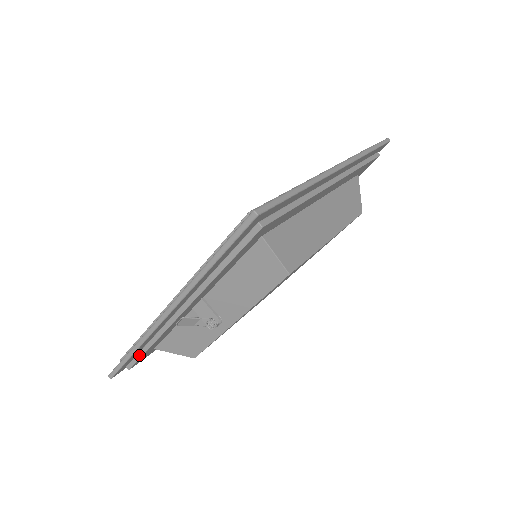
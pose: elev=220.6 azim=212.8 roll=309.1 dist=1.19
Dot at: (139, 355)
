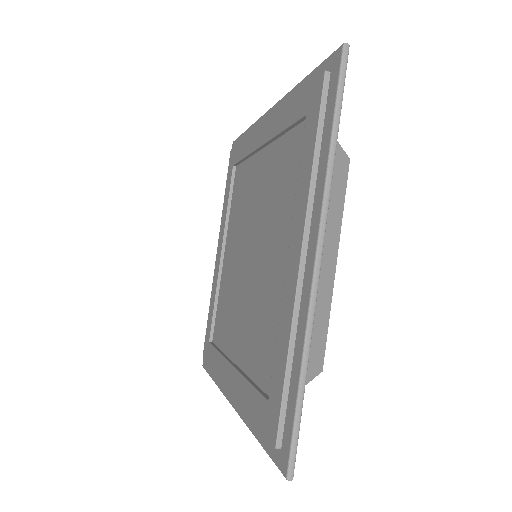
Dot at: occluded
